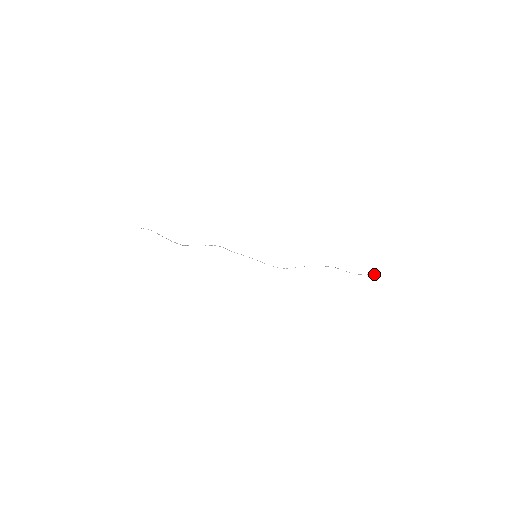
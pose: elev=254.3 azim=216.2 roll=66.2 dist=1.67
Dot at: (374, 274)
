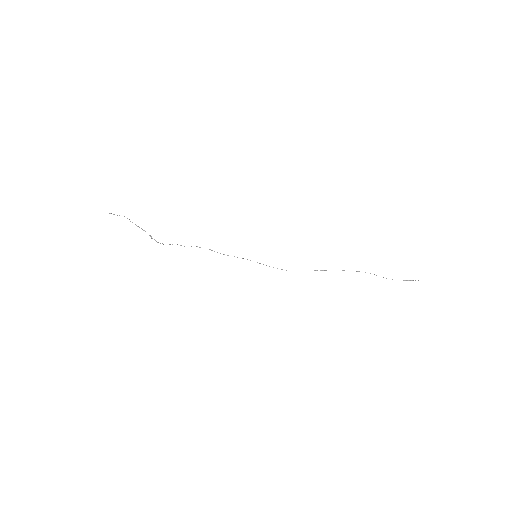
Dot at: (418, 280)
